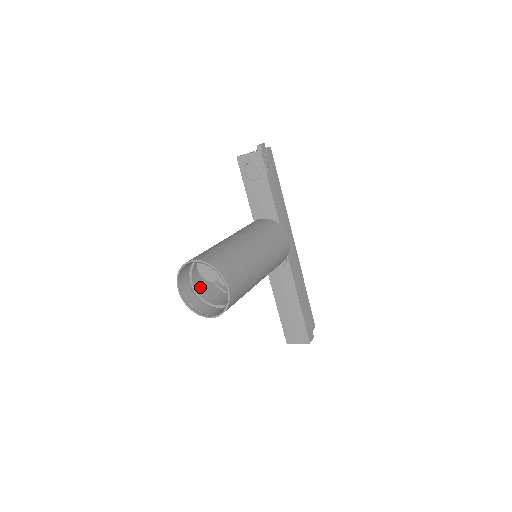
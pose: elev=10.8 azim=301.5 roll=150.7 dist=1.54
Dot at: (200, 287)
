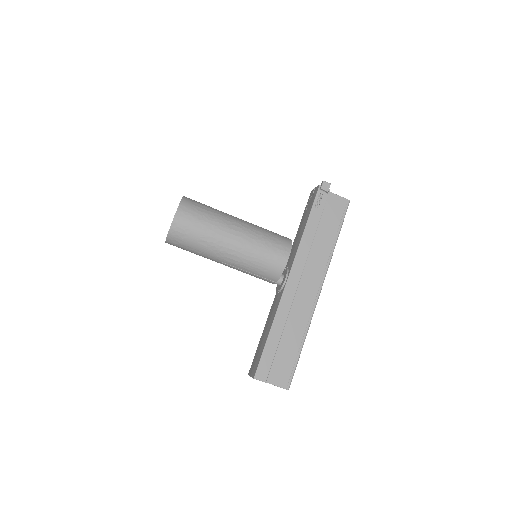
Dot at: occluded
